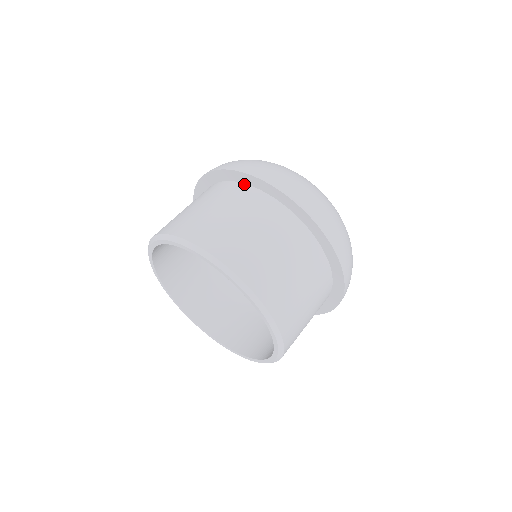
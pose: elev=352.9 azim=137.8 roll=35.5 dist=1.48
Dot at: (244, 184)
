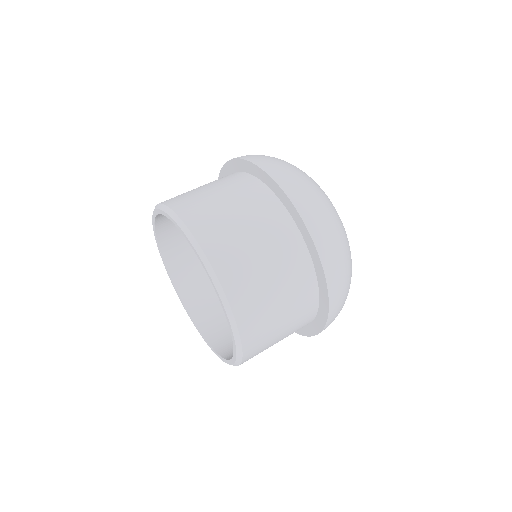
Dot at: (248, 174)
